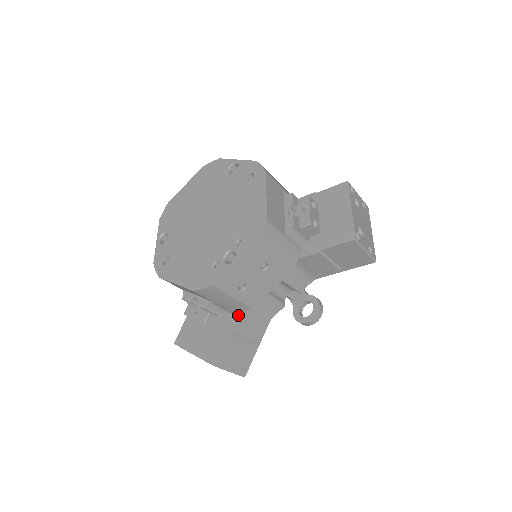
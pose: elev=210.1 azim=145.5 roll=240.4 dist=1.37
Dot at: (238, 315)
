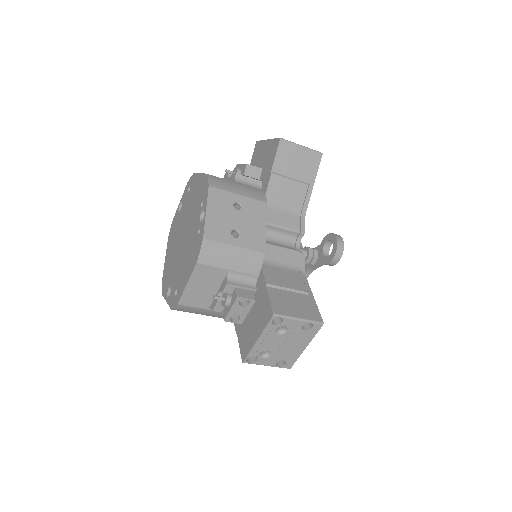
Dot at: (261, 271)
